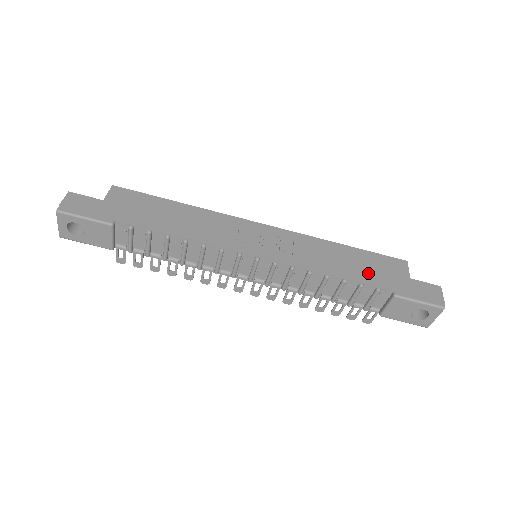
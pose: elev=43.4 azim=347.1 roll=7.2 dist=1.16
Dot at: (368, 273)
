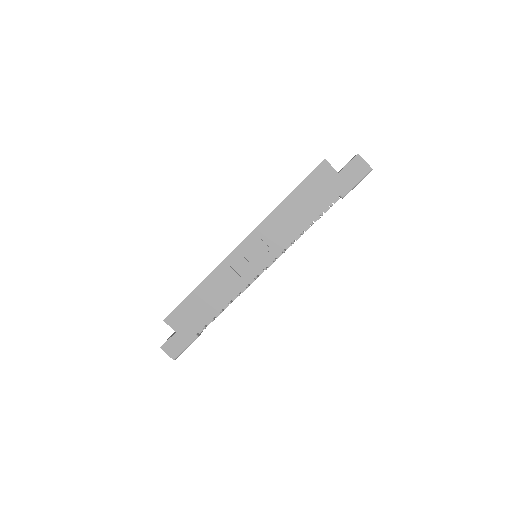
Dot at: (317, 203)
